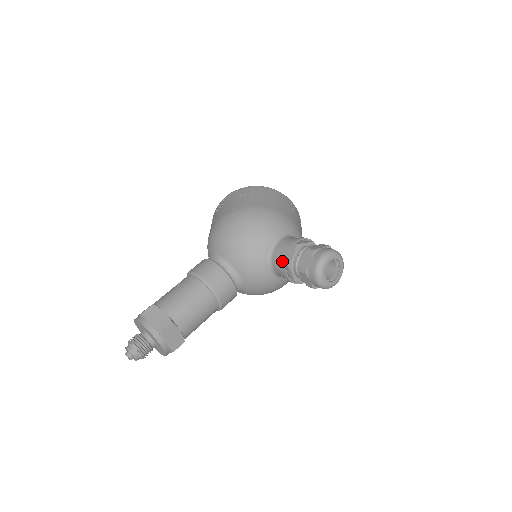
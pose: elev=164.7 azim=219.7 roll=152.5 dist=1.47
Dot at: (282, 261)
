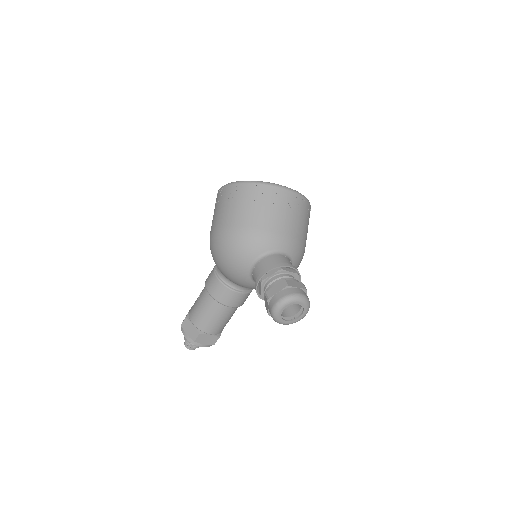
Dot at: occluded
